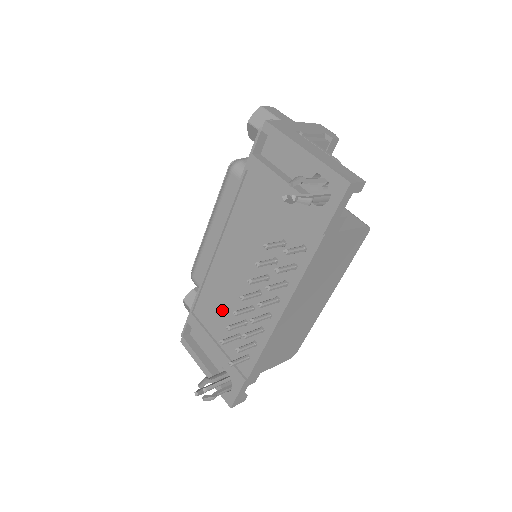
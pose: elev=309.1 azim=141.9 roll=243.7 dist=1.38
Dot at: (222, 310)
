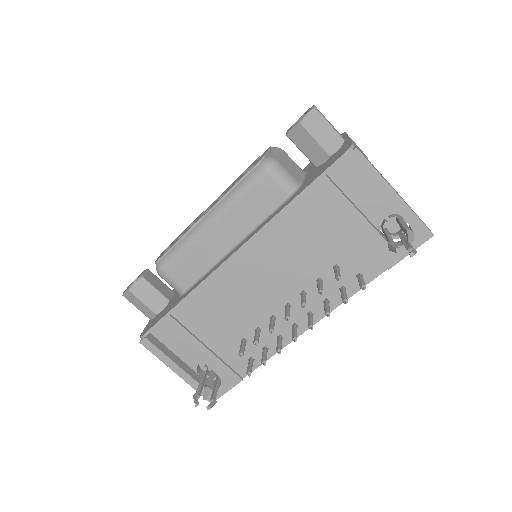
Dot at: (224, 316)
